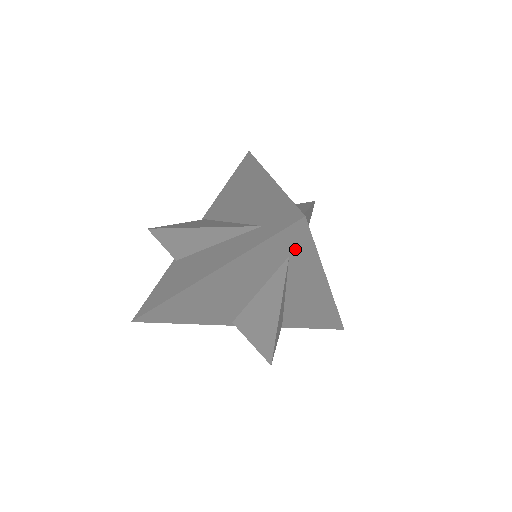
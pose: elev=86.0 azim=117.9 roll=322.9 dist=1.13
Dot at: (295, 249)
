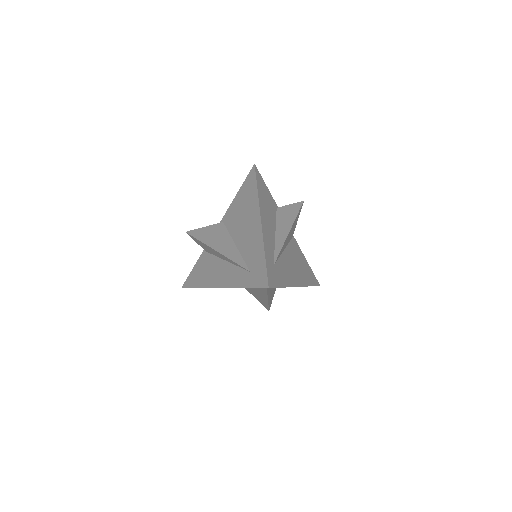
Dot at: occluded
